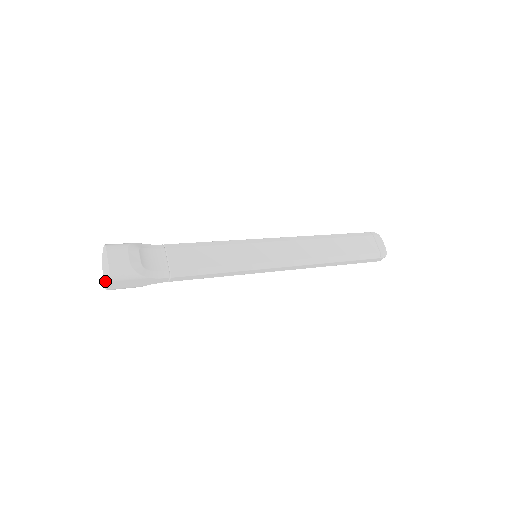
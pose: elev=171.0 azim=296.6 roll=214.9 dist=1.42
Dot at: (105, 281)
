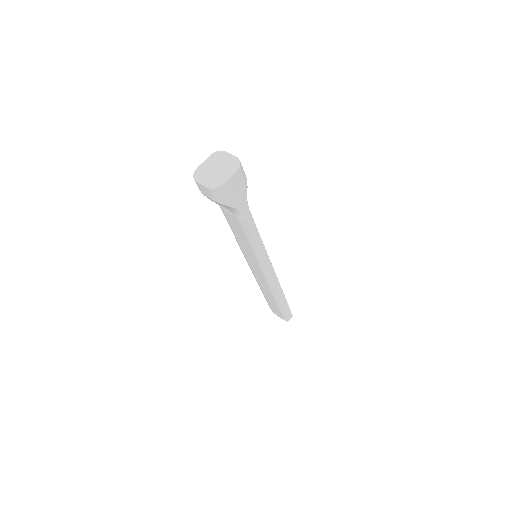
Dot at: (214, 181)
